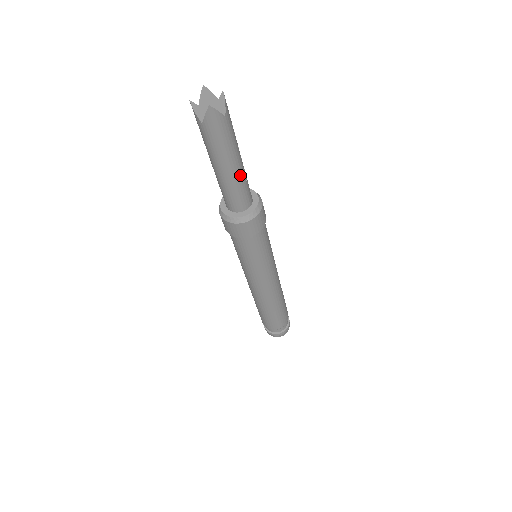
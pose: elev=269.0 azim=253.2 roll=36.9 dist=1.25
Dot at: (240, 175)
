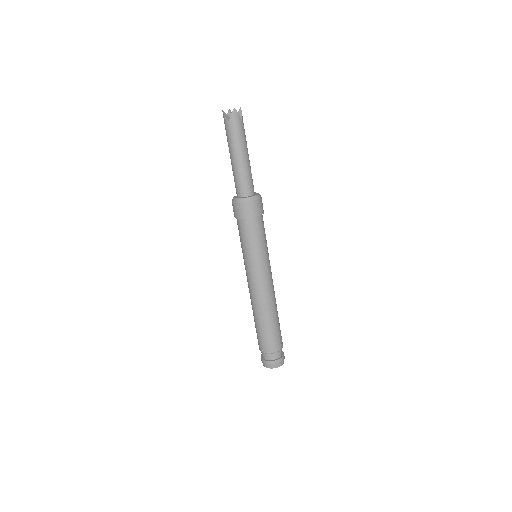
Dot at: (248, 165)
